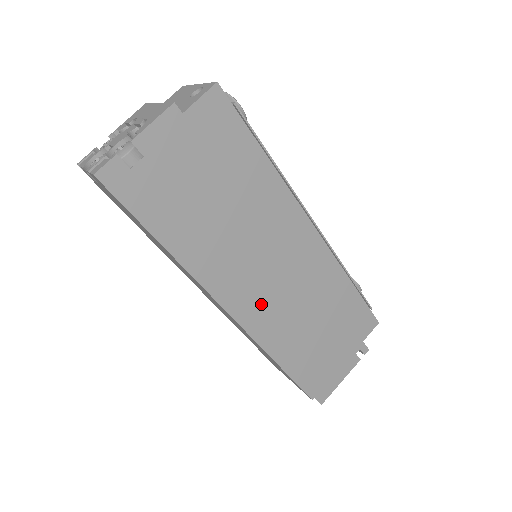
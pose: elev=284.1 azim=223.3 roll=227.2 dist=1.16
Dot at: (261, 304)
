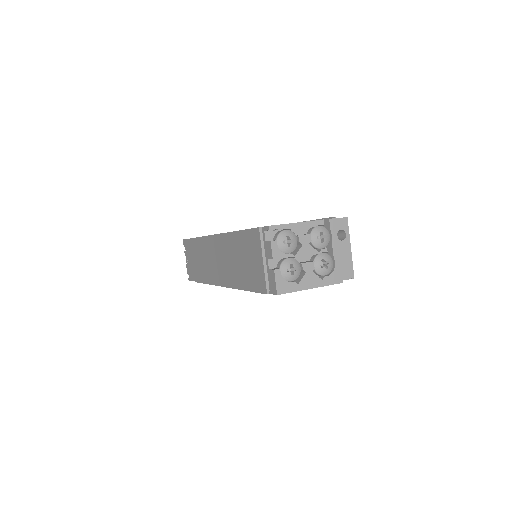
Dot at: occluded
